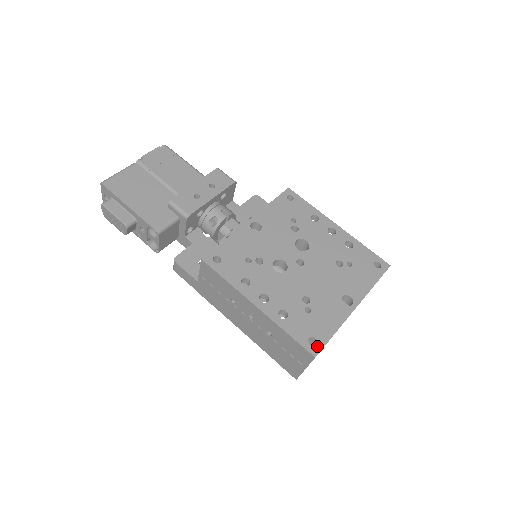
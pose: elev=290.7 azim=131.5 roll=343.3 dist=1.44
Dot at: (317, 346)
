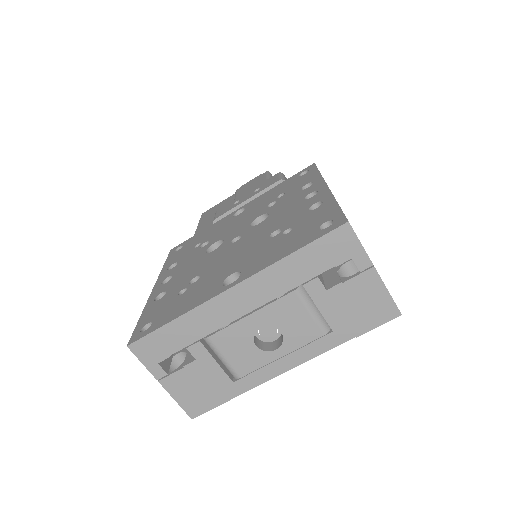
Dot at: (143, 333)
